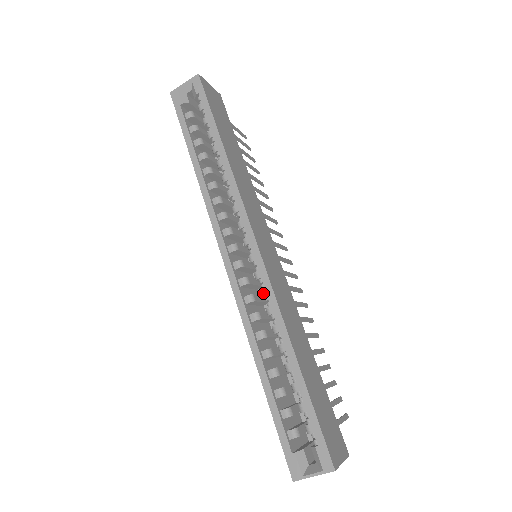
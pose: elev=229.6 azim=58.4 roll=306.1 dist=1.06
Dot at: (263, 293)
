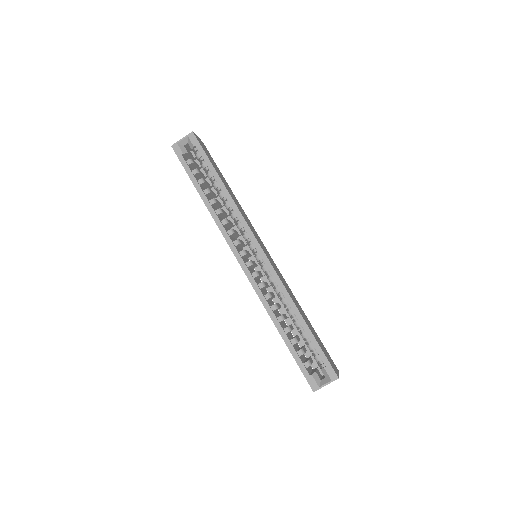
Dot at: (271, 280)
